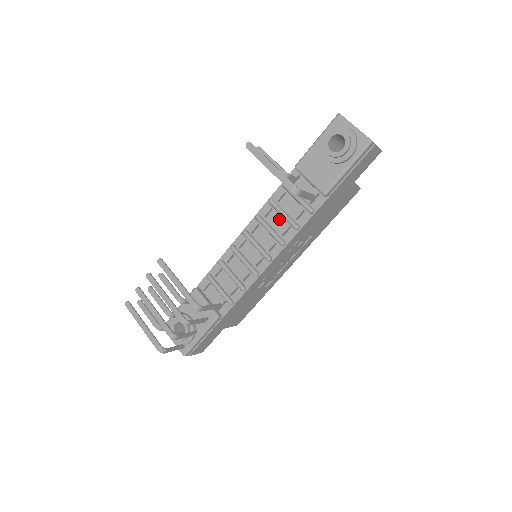
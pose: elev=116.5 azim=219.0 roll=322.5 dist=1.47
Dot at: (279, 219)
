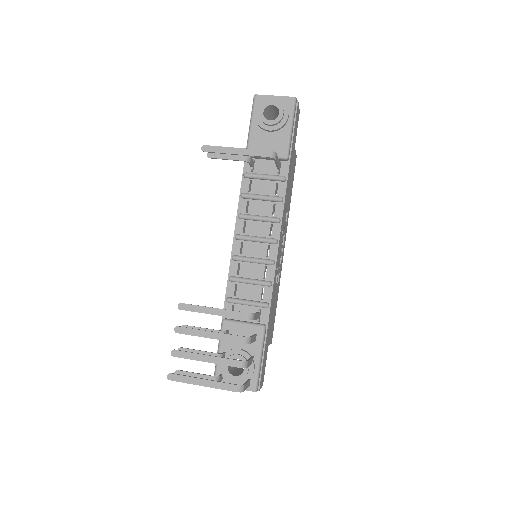
Dot at: (260, 205)
